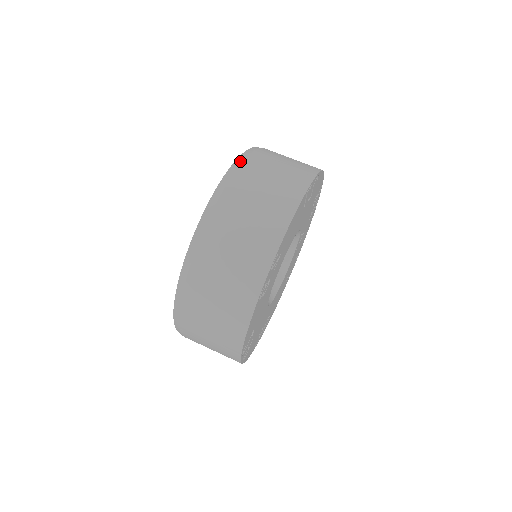
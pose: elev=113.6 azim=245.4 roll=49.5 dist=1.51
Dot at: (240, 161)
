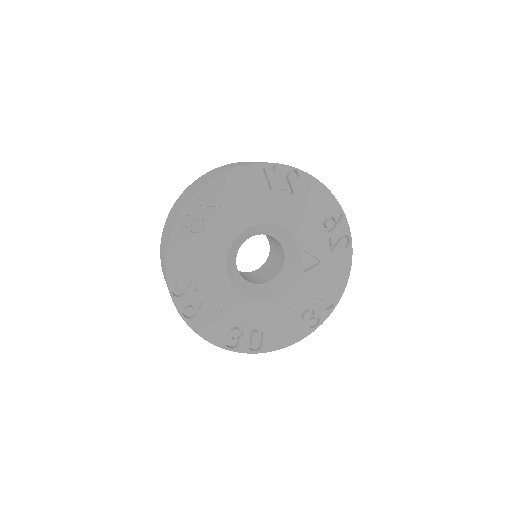
Dot at: occluded
